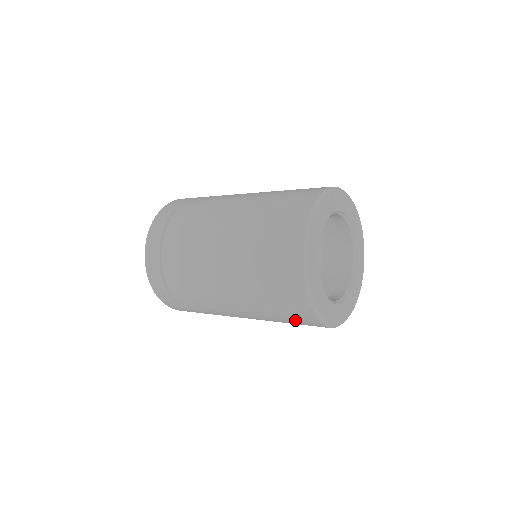
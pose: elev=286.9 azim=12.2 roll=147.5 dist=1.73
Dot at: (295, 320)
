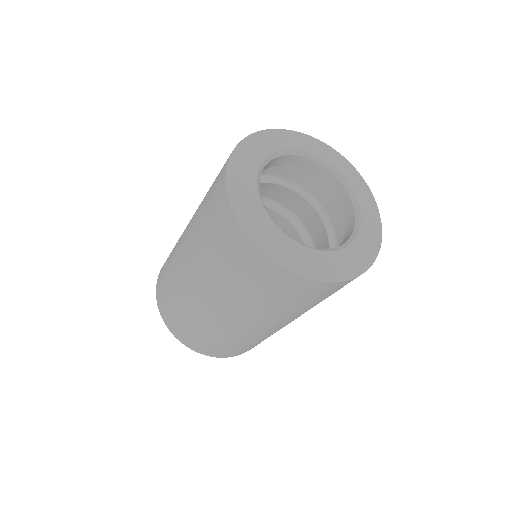
Dot at: (283, 292)
